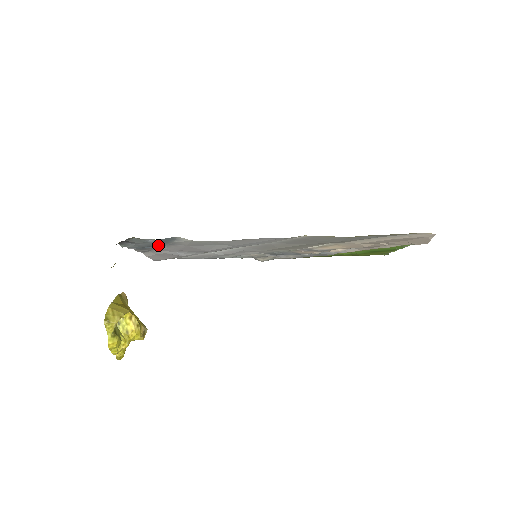
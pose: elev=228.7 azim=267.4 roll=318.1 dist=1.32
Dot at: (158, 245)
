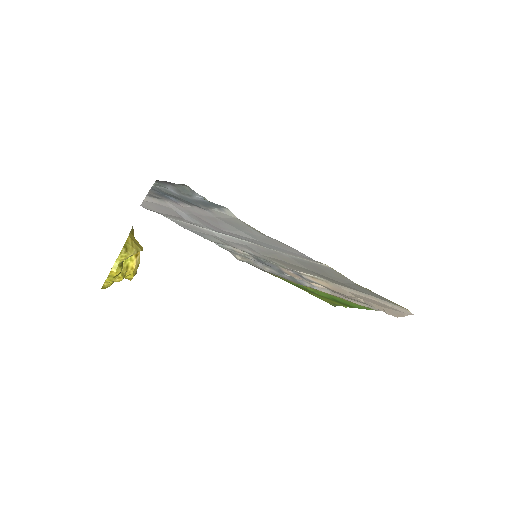
Dot at: (191, 202)
